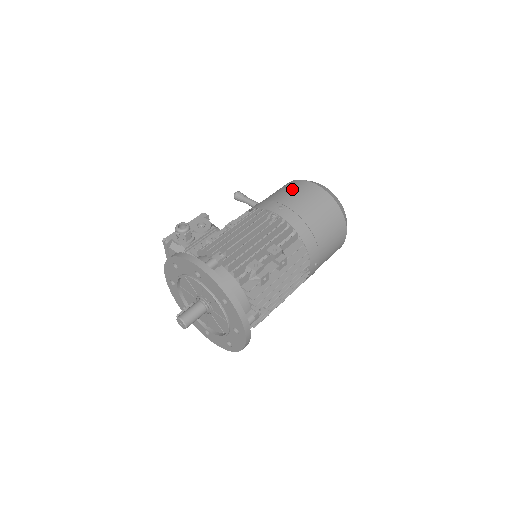
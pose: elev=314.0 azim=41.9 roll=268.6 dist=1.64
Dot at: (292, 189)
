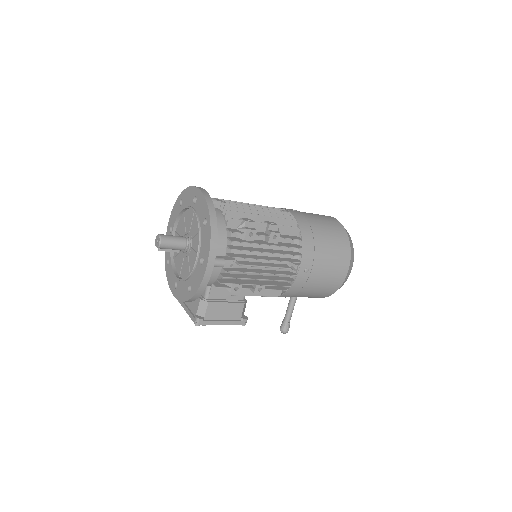
Dot at: occluded
